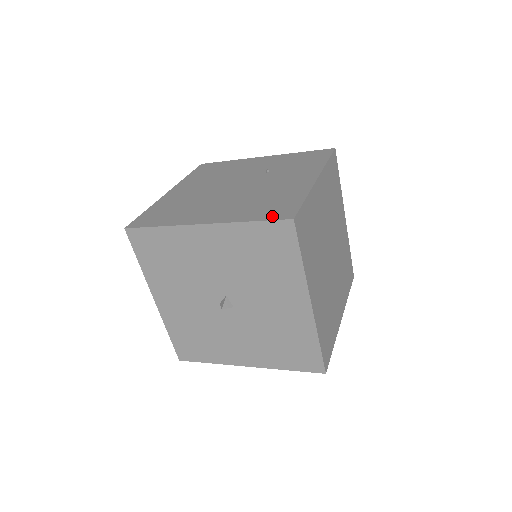
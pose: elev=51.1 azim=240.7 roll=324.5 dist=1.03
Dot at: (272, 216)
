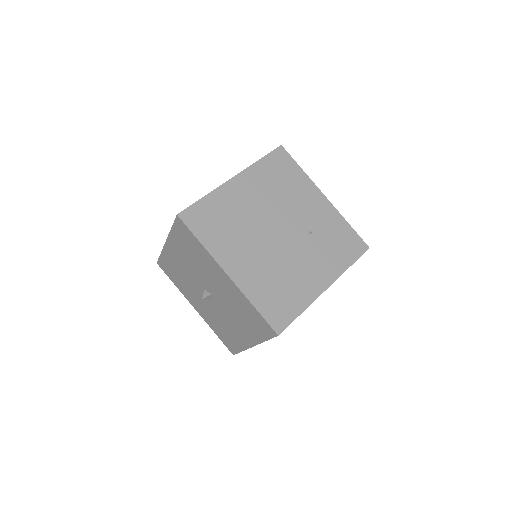
Dot at: (270, 317)
